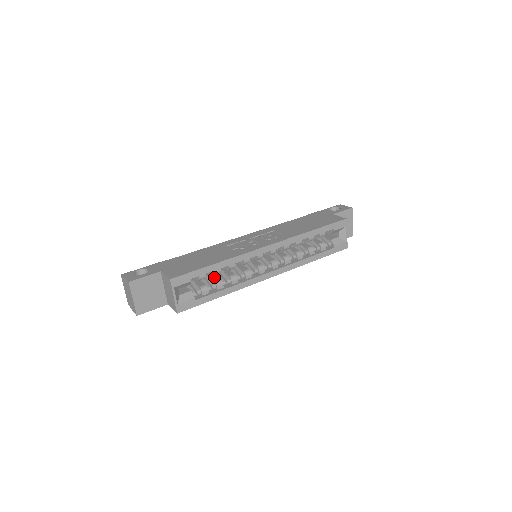
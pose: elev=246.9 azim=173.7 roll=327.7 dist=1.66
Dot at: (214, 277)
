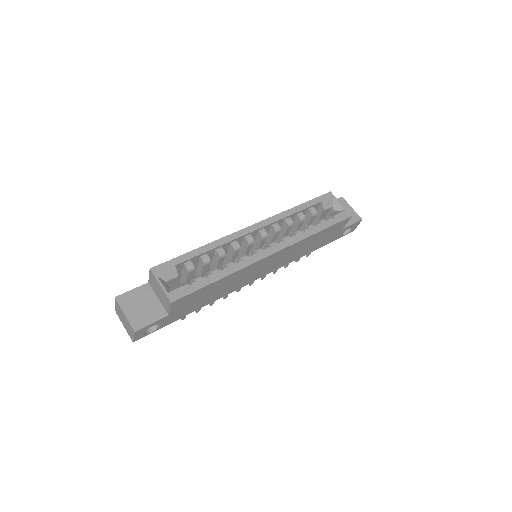
Dot at: occluded
